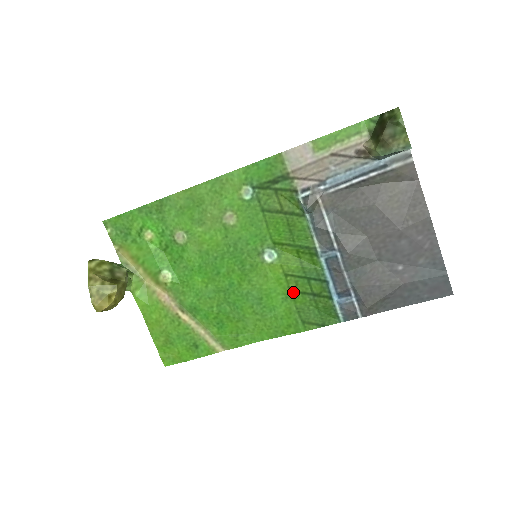
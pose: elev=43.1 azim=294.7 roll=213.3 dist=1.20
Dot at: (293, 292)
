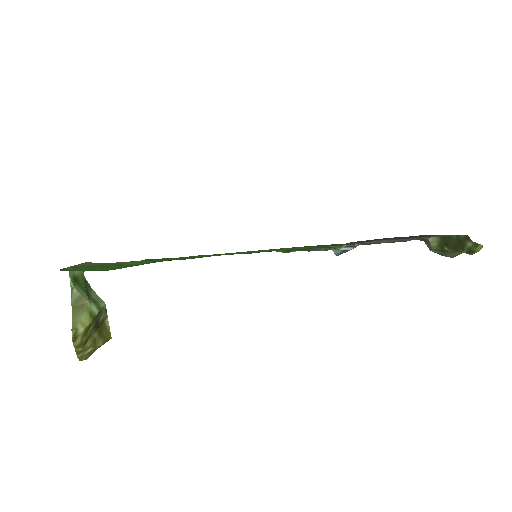
Dot at: occluded
